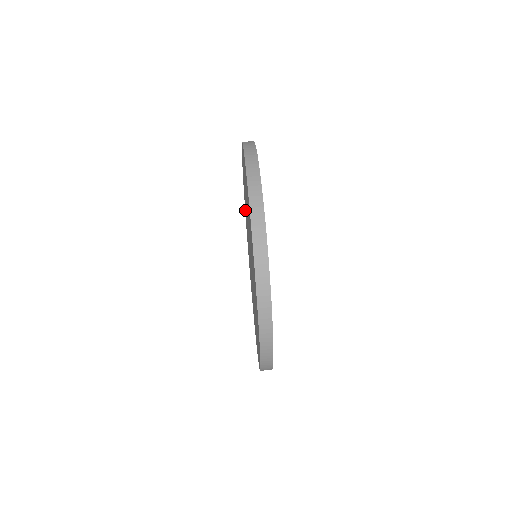
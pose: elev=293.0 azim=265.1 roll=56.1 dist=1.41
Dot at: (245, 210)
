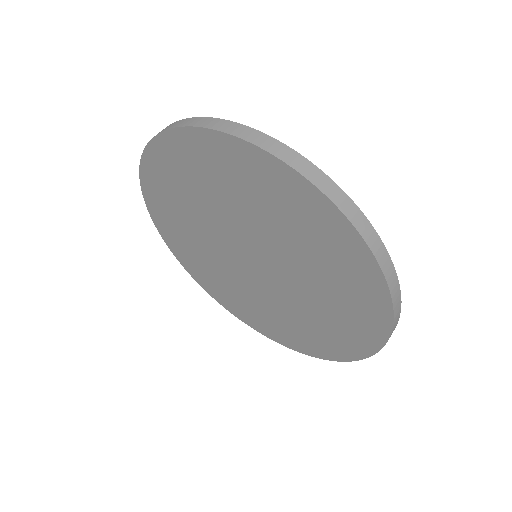
Dot at: (180, 251)
